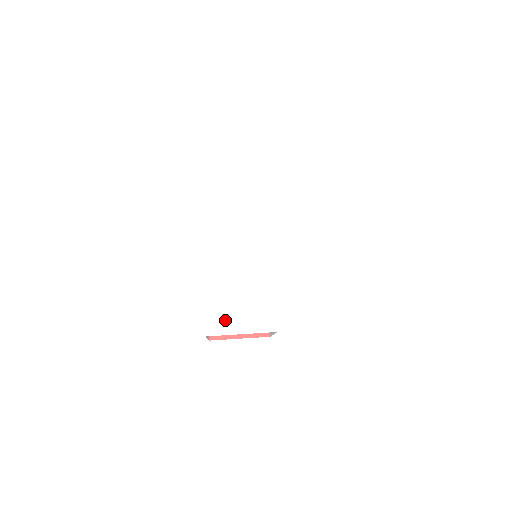
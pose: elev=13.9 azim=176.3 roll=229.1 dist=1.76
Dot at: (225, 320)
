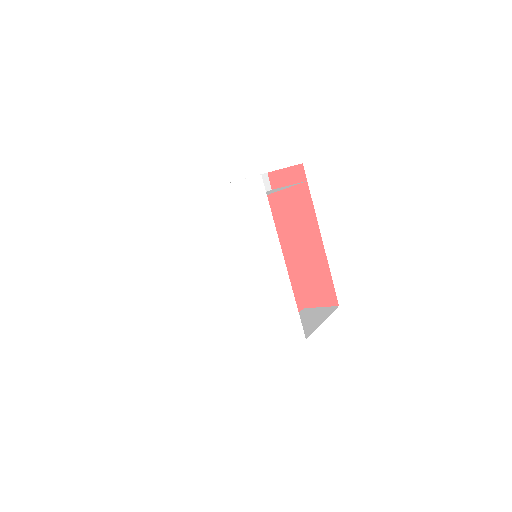
Dot at: (224, 343)
